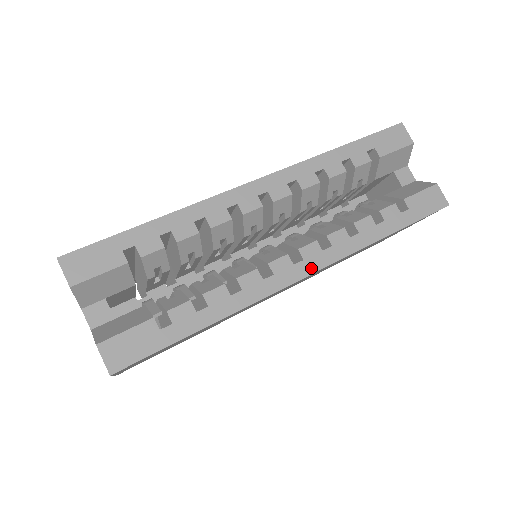
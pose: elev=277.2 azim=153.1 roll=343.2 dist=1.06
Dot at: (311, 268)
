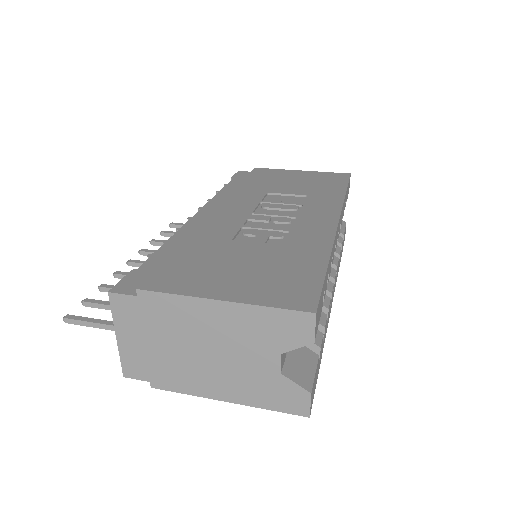
Dot at: occluded
